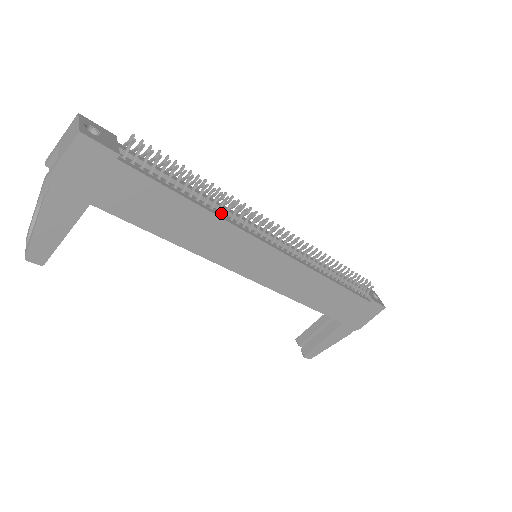
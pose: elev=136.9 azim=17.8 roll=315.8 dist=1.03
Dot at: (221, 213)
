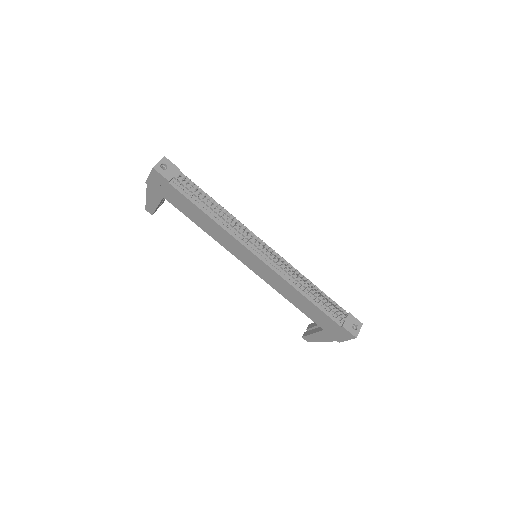
Dot at: (226, 224)
